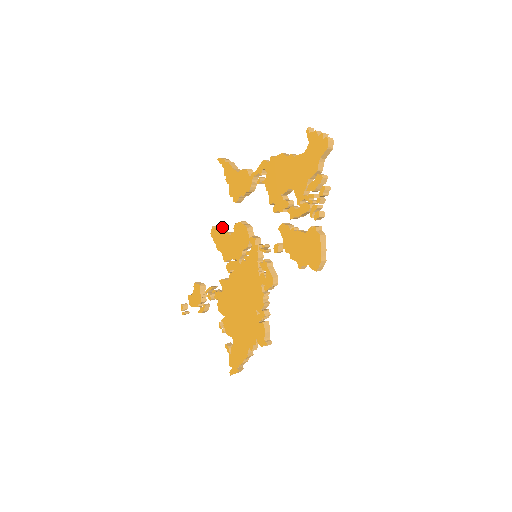
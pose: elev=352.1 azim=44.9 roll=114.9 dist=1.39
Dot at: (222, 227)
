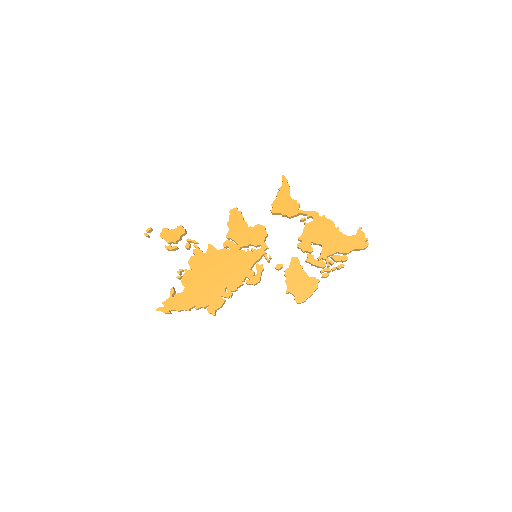
Dot at: occluded
